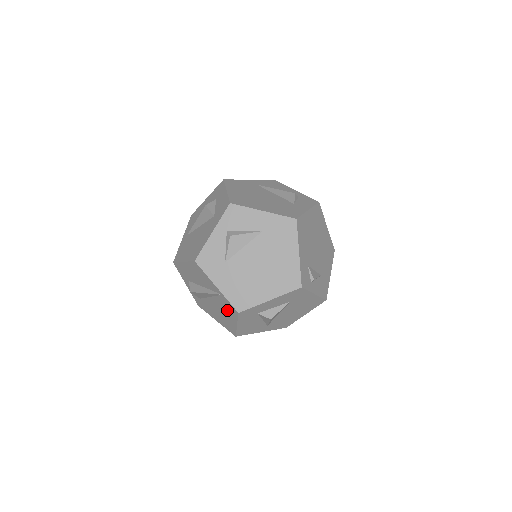
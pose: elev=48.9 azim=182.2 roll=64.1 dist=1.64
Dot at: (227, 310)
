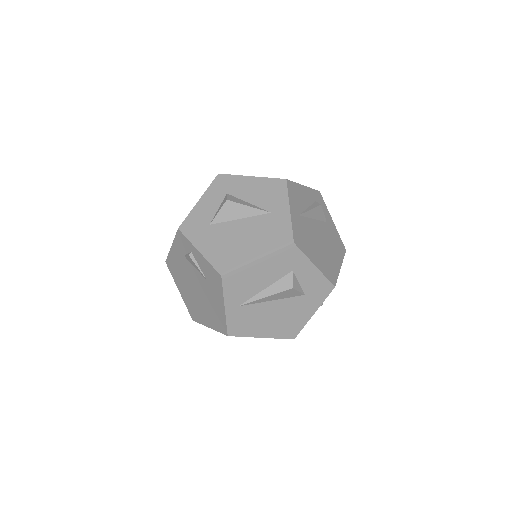
Dot at: occluded
